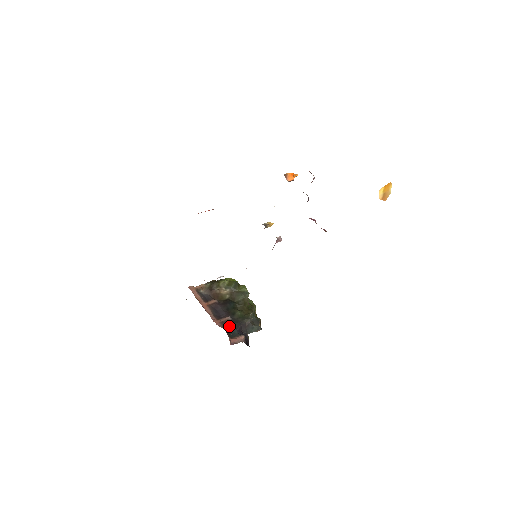
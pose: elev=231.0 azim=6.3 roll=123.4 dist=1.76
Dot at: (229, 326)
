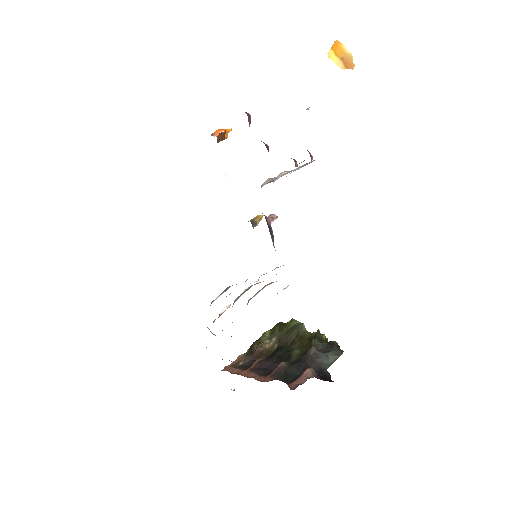
Dot at: (286, 373)
